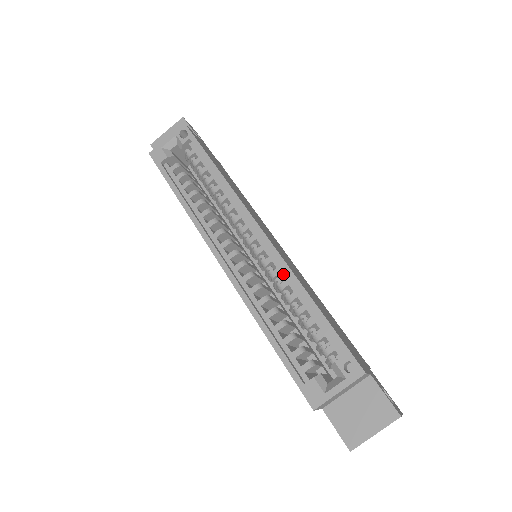
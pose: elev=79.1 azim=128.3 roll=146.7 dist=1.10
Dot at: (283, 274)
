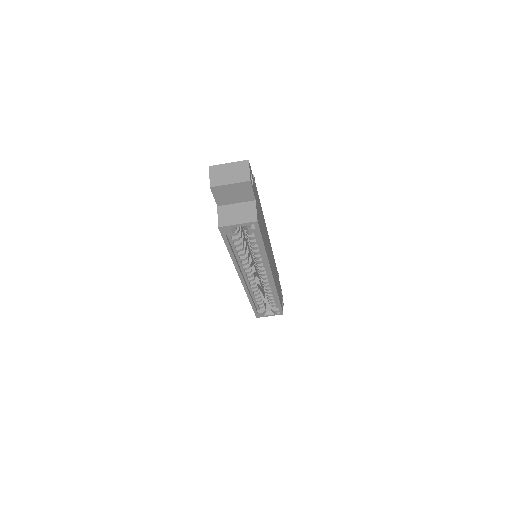
Dot at: (271, 287)
